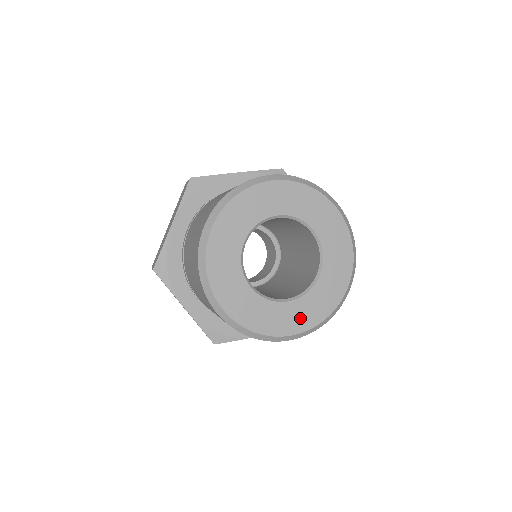
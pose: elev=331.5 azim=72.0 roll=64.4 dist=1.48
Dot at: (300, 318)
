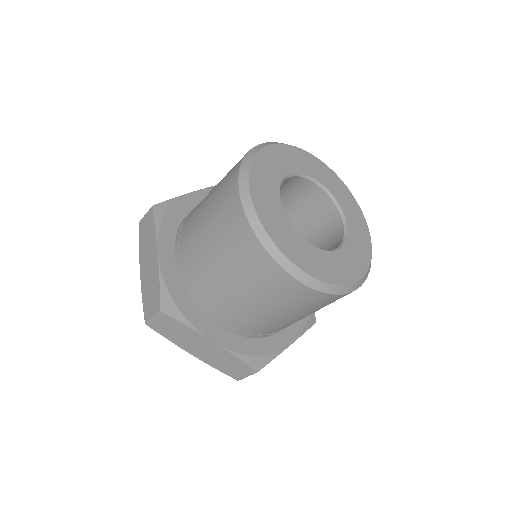
Dot at: (356, 262)
